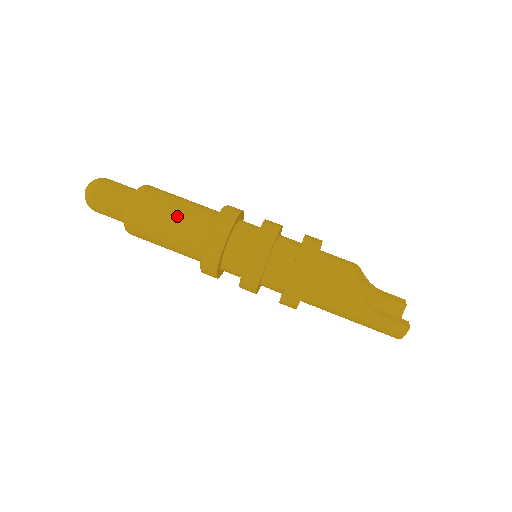
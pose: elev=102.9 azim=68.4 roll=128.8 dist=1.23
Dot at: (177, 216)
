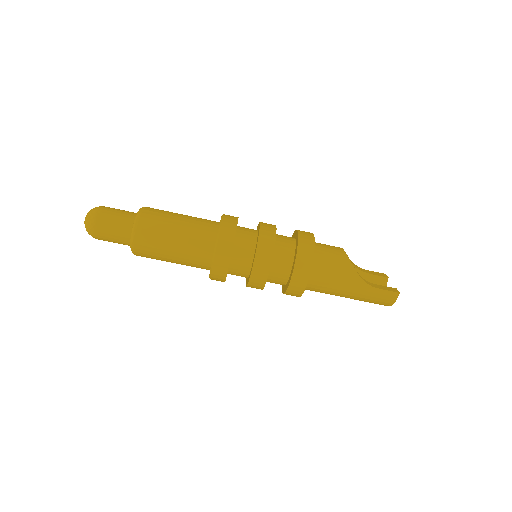
Dot at: (182, 229)
